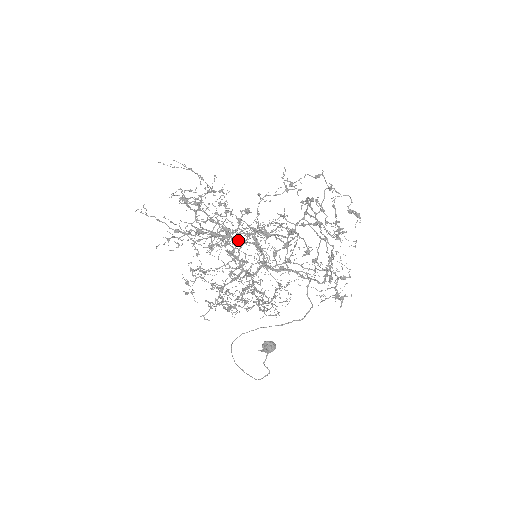
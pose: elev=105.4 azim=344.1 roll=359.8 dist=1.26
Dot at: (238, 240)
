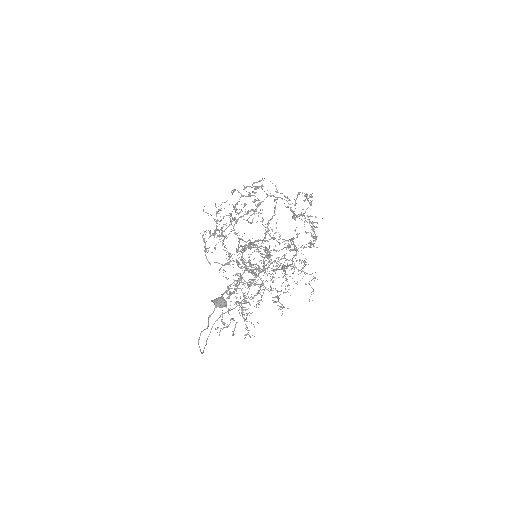
Dot at: occluded
